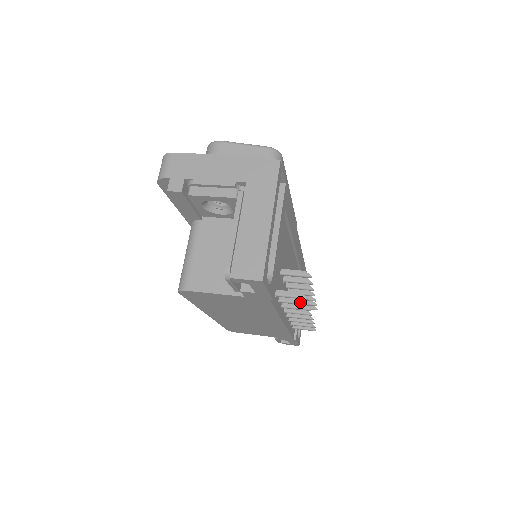
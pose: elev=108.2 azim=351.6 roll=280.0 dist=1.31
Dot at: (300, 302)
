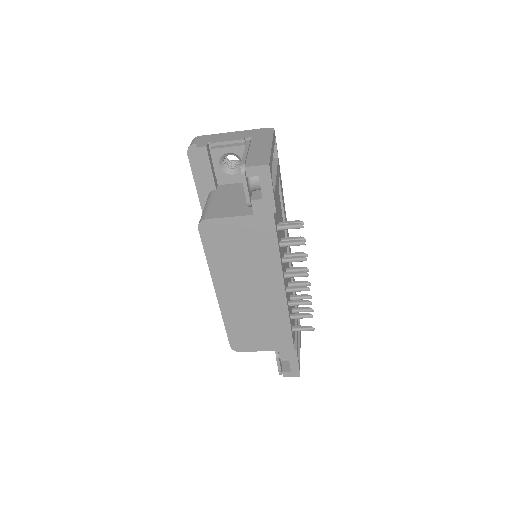
Dot at: (297, 242)
